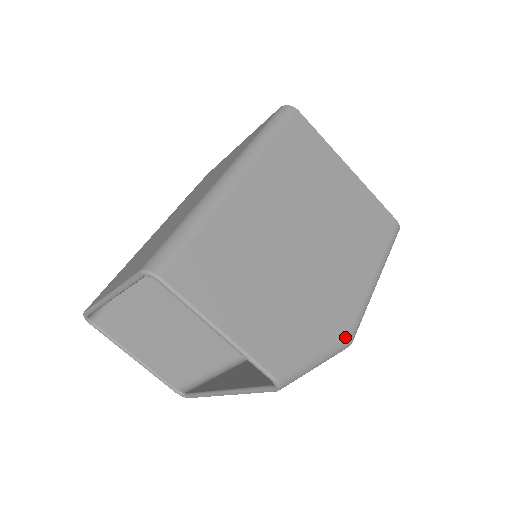
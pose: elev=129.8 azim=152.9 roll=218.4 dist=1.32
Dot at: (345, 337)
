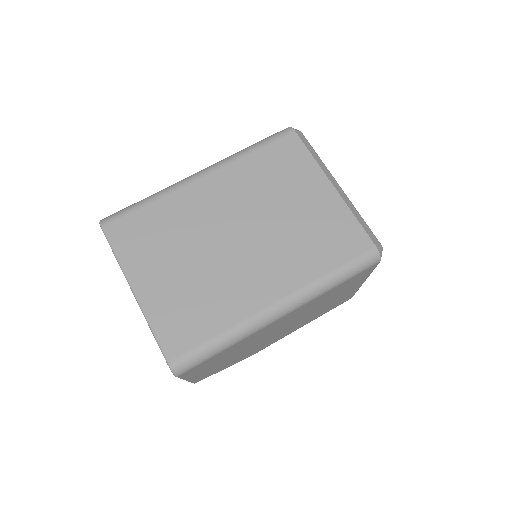
Dot at: occluded
